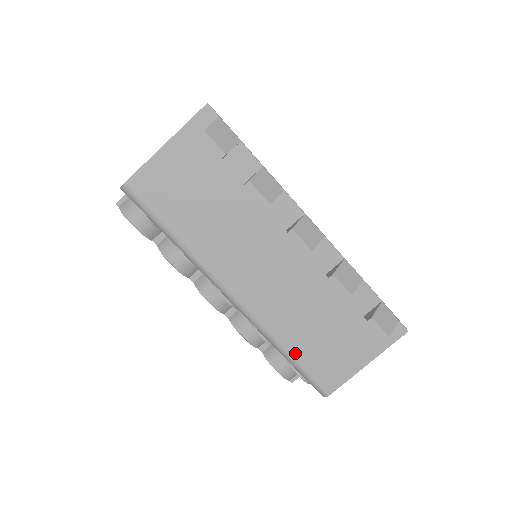
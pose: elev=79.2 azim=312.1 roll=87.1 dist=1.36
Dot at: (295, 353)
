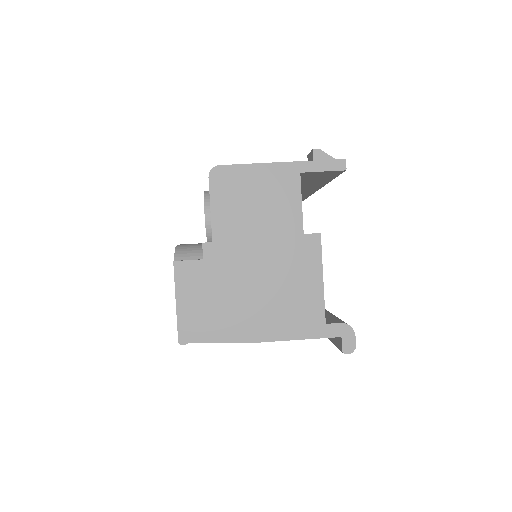
Dot at: occluded
